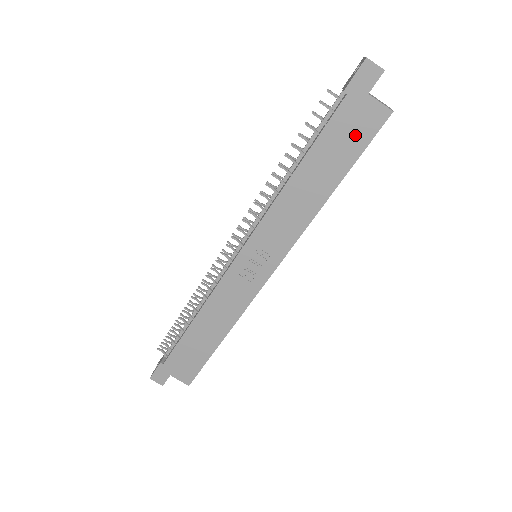
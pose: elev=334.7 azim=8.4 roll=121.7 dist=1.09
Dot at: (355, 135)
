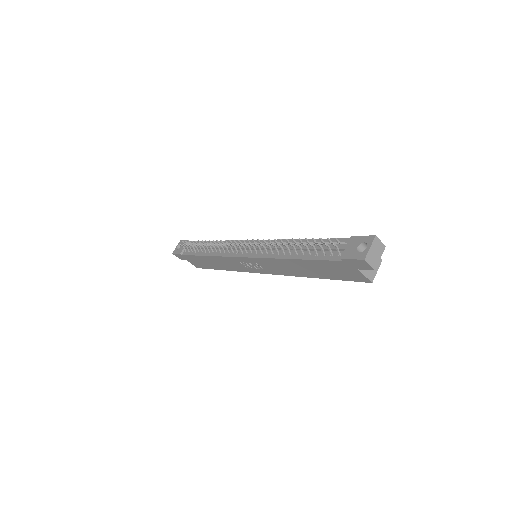
Dot at: (340, 274)
